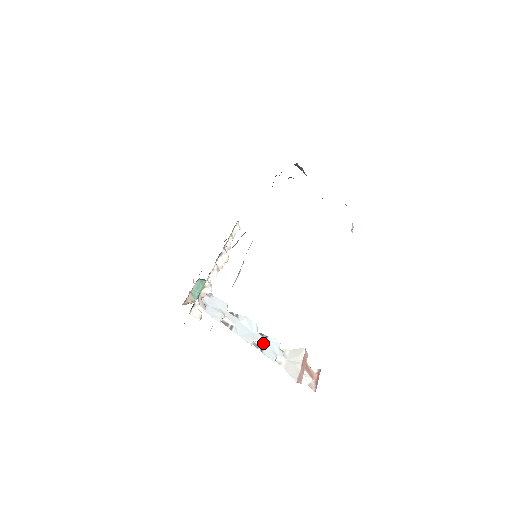
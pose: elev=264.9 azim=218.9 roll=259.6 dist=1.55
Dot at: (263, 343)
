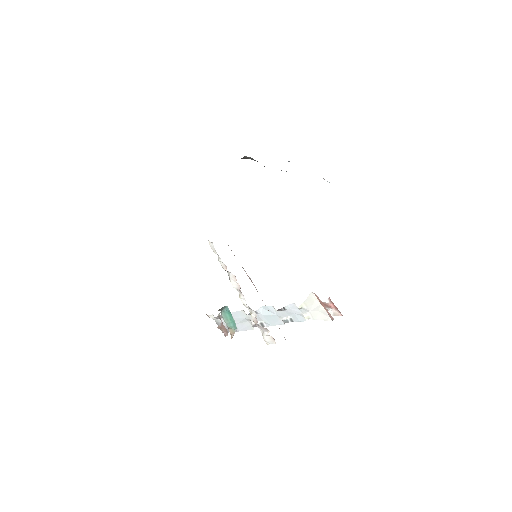
Dot at: (288, 315)
